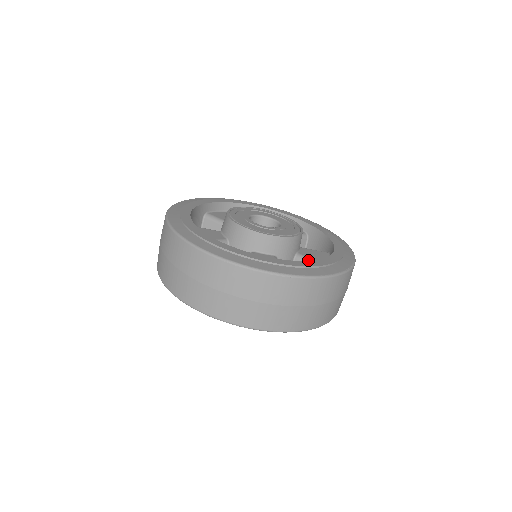
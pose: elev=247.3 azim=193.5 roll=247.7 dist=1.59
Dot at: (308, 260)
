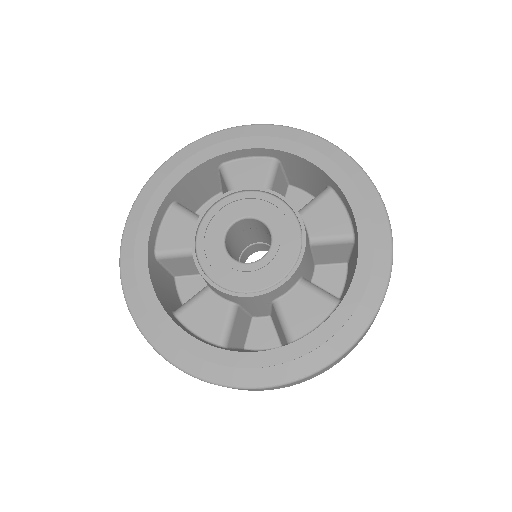
Dot at: (281, 319)
